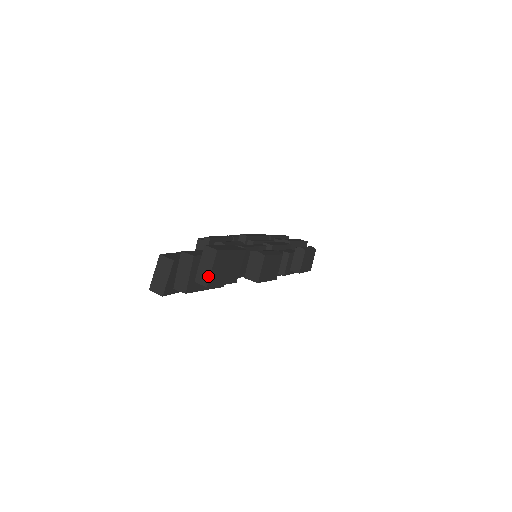
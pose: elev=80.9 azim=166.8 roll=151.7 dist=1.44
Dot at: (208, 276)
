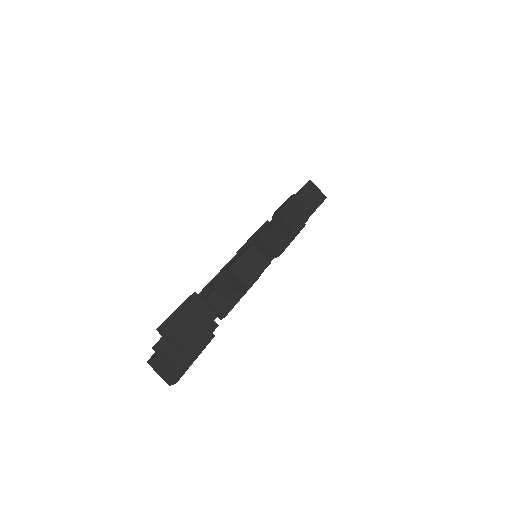
Dot at: (177, 345)
